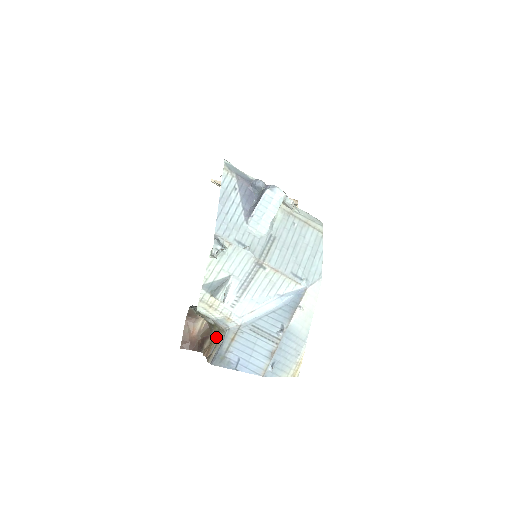
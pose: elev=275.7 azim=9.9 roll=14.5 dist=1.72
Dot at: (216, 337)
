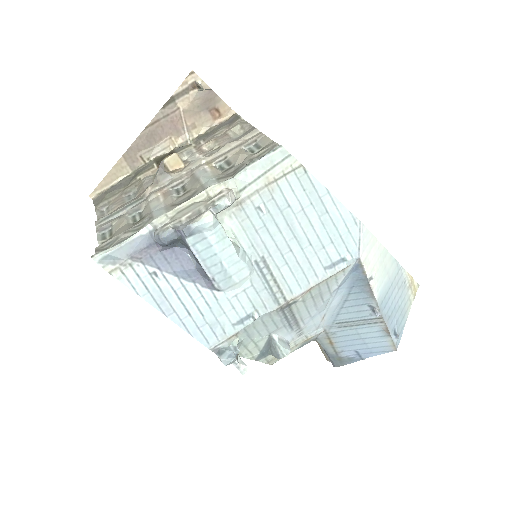
Dot at: occluded
